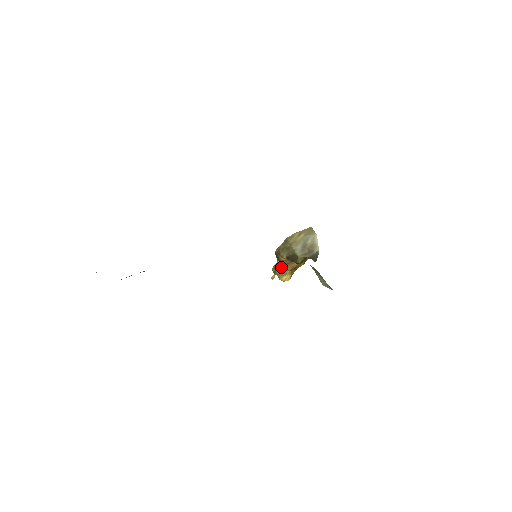
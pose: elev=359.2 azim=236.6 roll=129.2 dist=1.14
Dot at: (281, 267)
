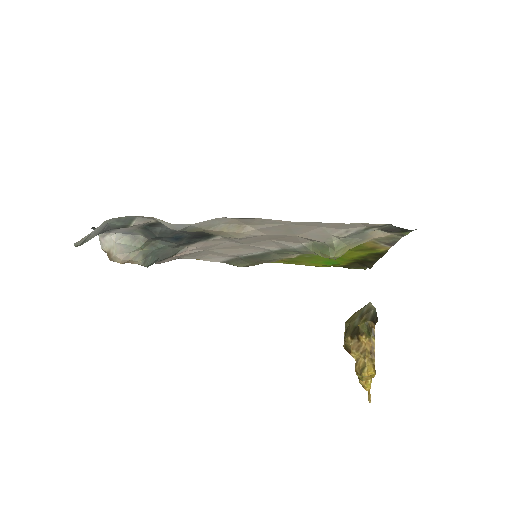
Dot at: (358, 362)
